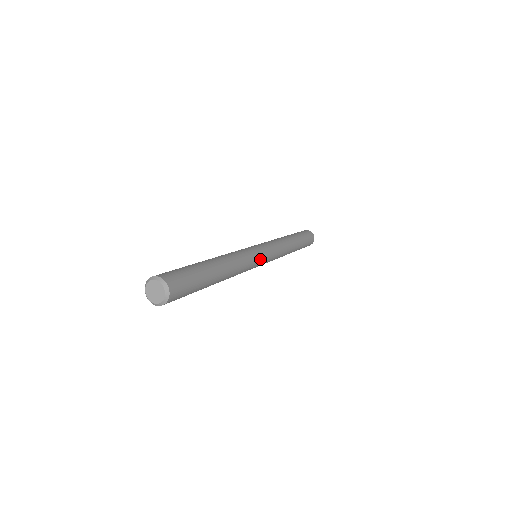
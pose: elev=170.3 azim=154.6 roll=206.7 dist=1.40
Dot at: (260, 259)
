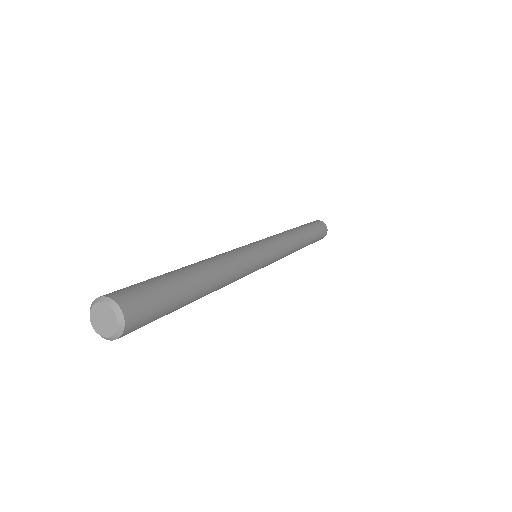
Dot at: (261, 261)
